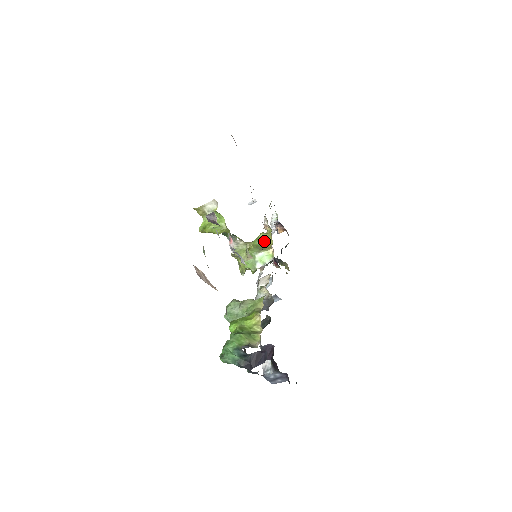
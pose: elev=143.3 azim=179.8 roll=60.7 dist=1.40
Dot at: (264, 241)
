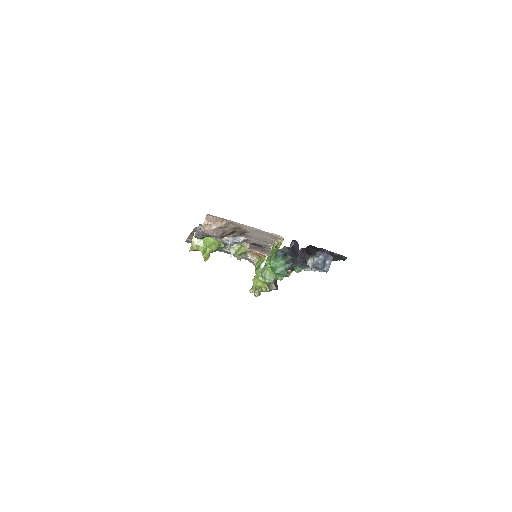
Dot at: (260, 263)
